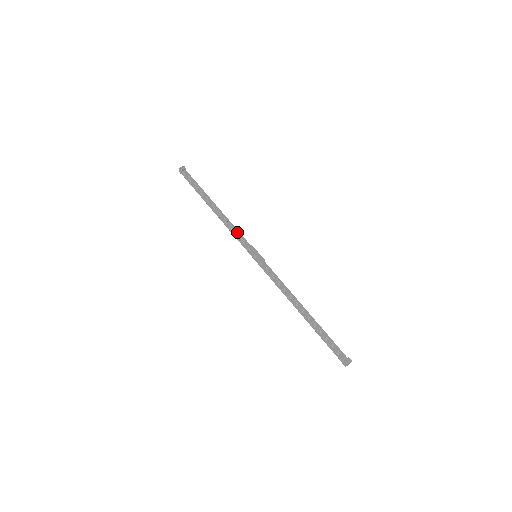
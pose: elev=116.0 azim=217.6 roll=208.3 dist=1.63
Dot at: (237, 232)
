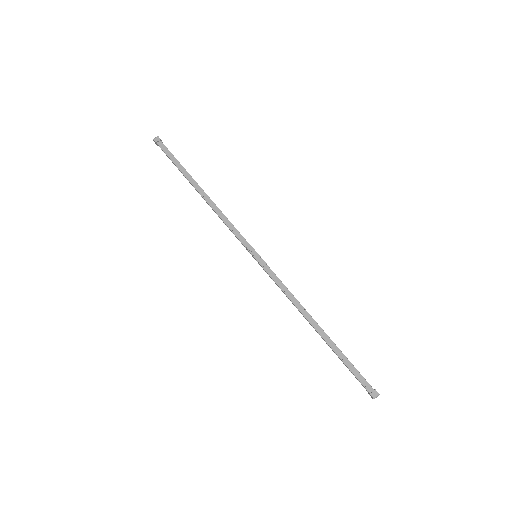
Dot at: (229, 226)
